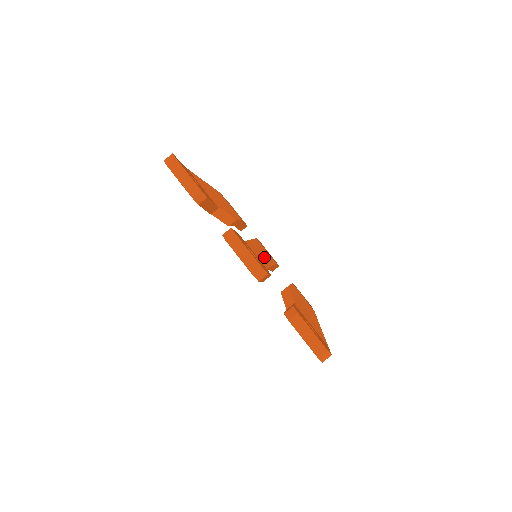
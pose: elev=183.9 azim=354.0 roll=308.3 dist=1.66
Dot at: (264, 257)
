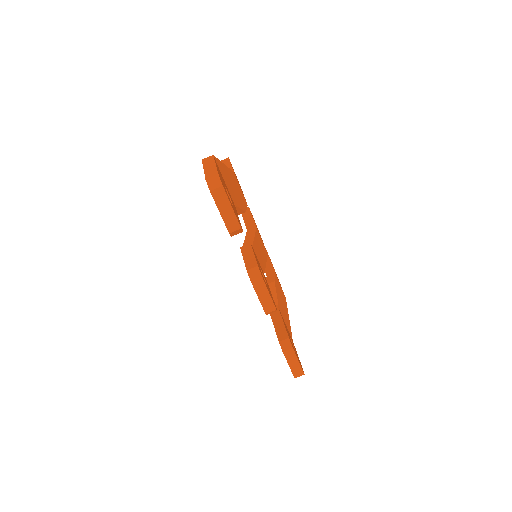
Dot at: (262, 256)
